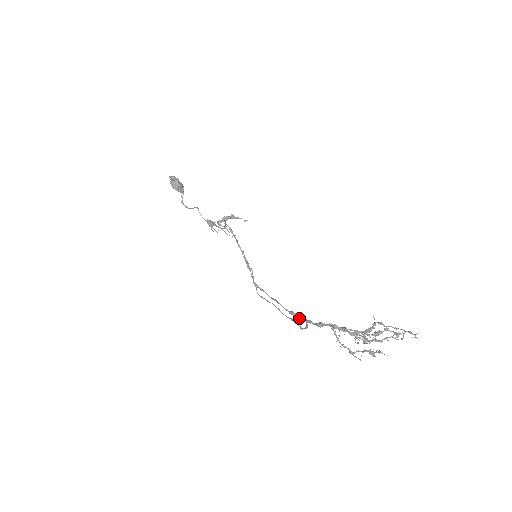
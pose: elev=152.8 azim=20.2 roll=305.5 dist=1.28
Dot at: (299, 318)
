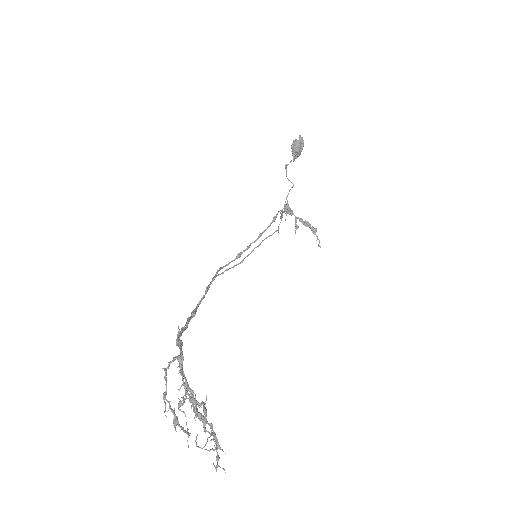
Dot at: (187, 322)
